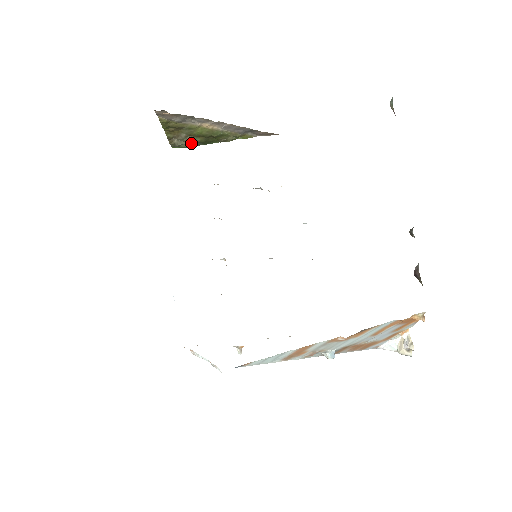
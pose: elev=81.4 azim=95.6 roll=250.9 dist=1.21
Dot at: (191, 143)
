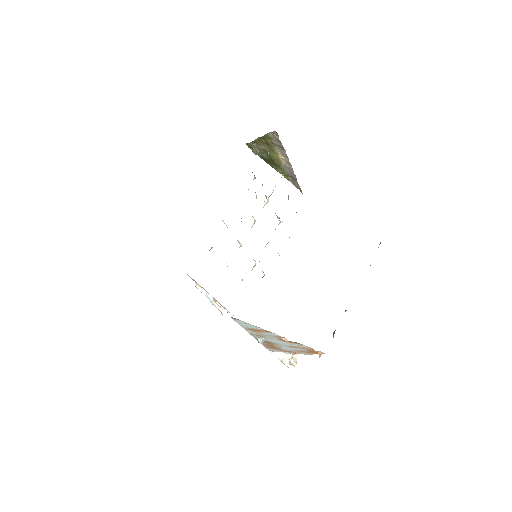
Dot at: (259, 153)
